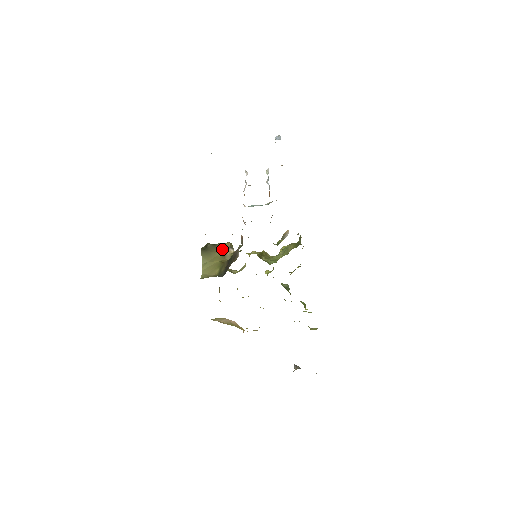
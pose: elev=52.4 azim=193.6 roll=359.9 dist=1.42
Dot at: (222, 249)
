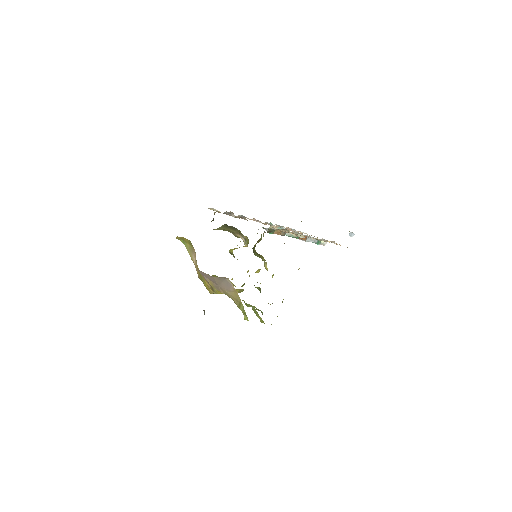
Dot at: (237, 232)
